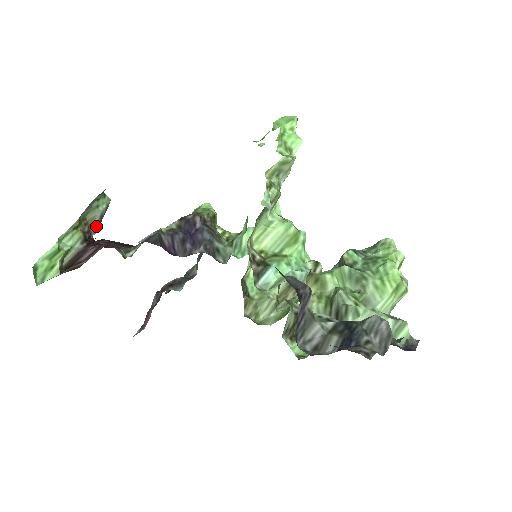
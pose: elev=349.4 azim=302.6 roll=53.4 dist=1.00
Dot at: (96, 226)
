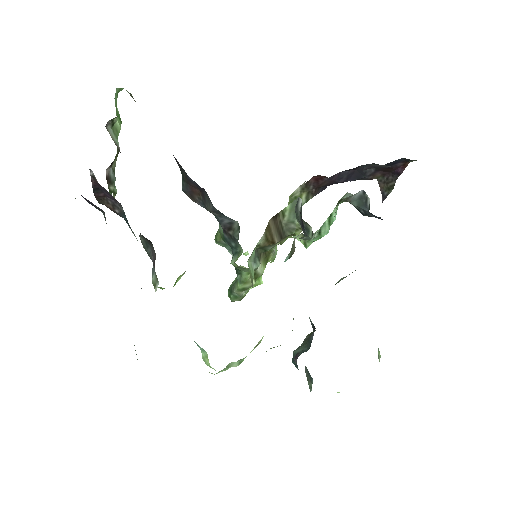
Dot at: (110, 175)
